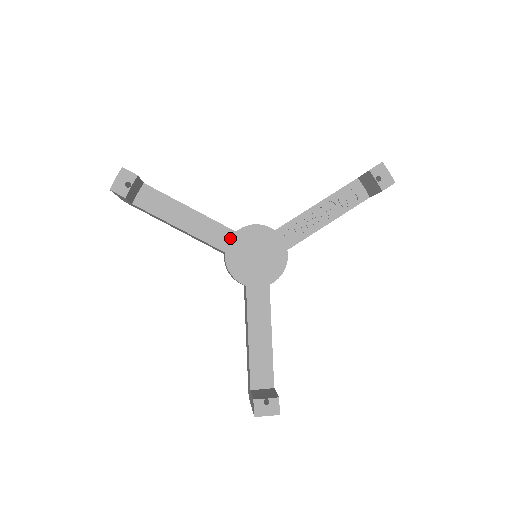
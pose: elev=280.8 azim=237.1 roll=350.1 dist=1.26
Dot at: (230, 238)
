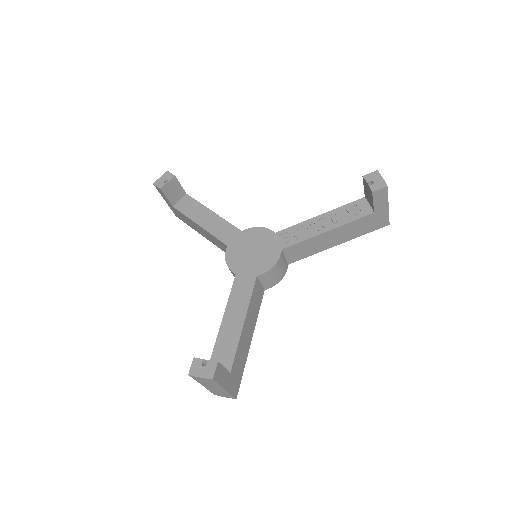
Dot at: (235, 235)
